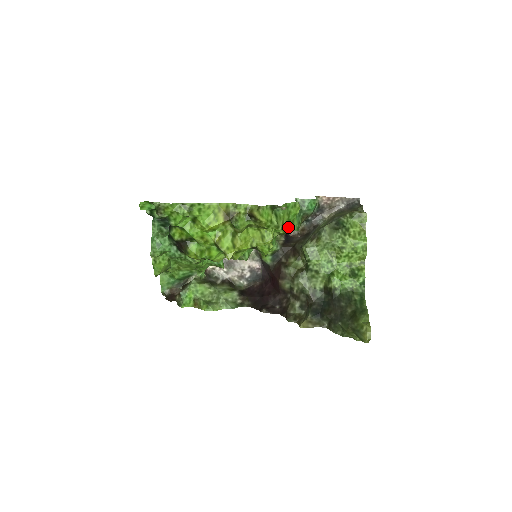
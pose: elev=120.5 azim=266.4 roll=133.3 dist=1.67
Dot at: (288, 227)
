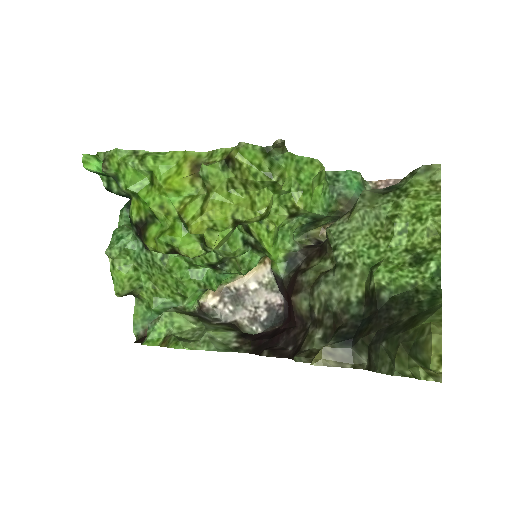
Dot at: (300, 194)
